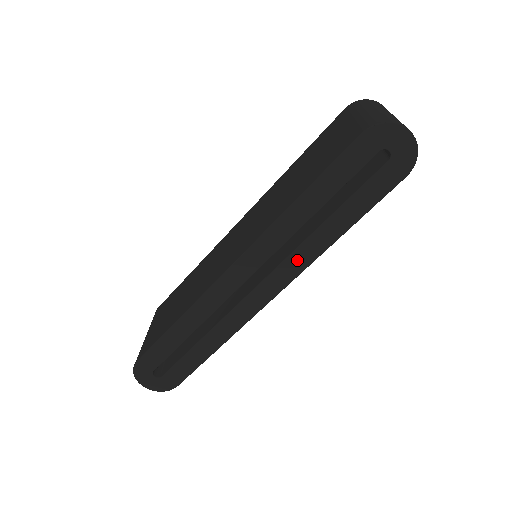
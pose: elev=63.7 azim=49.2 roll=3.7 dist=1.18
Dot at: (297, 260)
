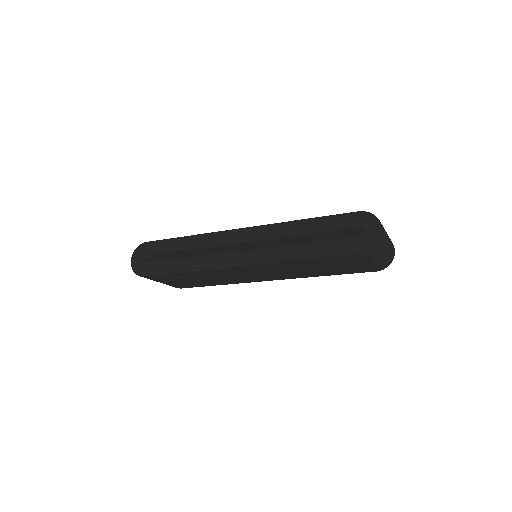
Dot at: (271, 254)
